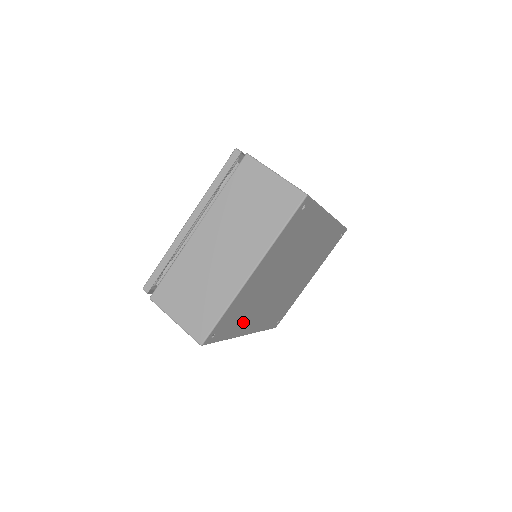
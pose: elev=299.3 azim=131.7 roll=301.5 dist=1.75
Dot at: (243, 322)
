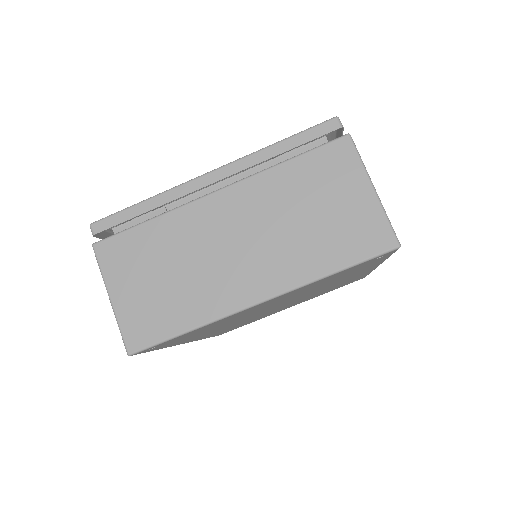
Dot at: occluded
